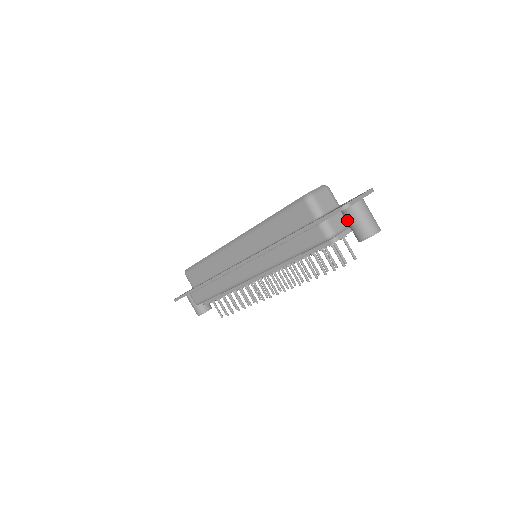
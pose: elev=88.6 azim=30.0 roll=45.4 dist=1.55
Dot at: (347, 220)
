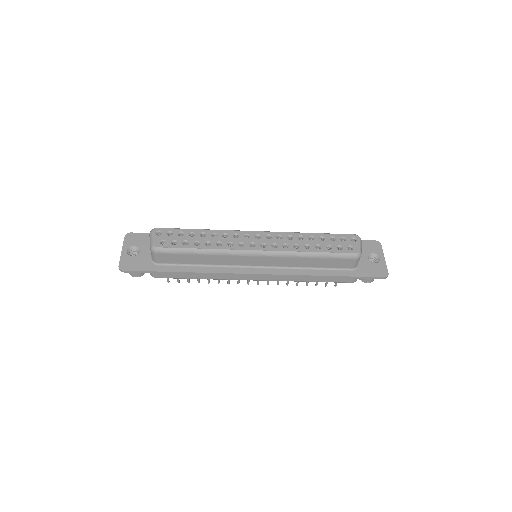
Dot at: occluded
